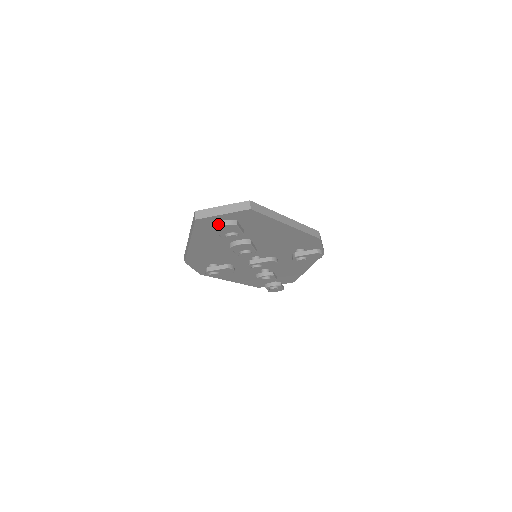
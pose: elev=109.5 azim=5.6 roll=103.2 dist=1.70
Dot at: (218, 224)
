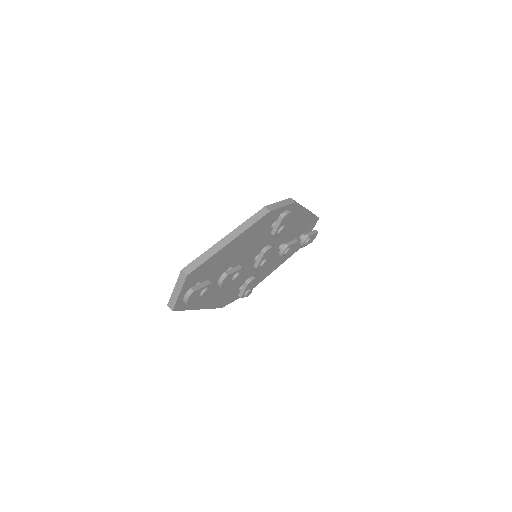
Dot at: (184, 302)
